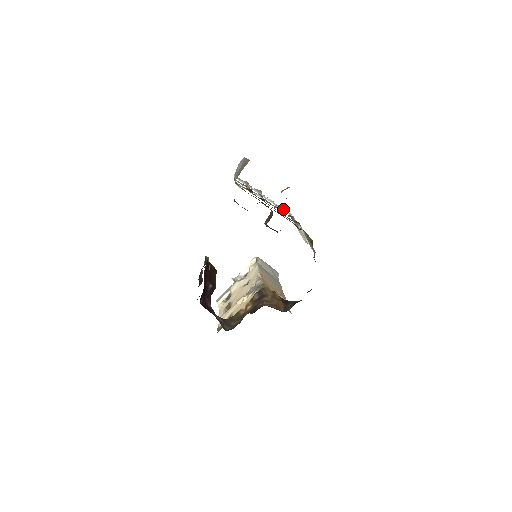
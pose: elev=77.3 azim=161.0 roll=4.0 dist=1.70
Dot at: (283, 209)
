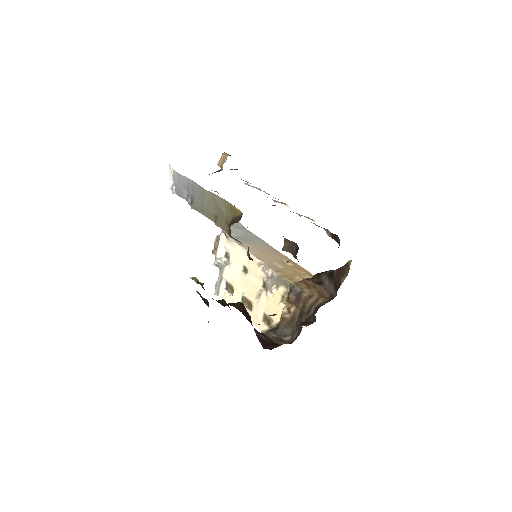
Dot at: occluded
